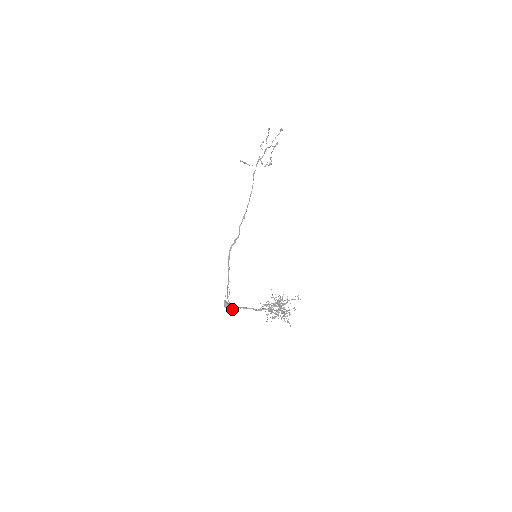
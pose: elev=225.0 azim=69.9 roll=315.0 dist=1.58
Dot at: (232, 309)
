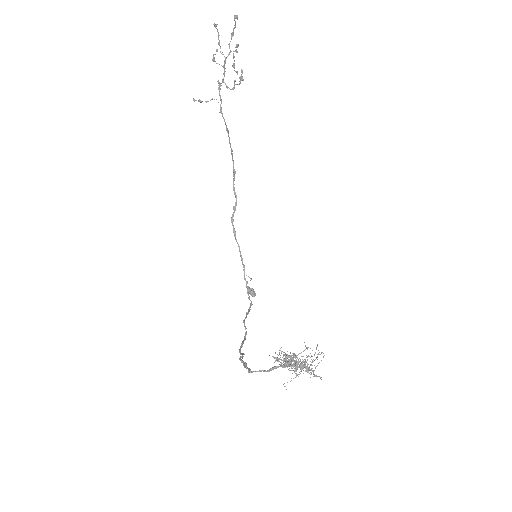
Dot at: (241, 354)
